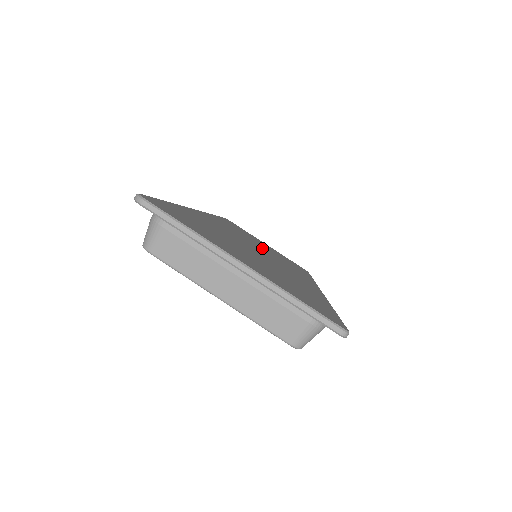
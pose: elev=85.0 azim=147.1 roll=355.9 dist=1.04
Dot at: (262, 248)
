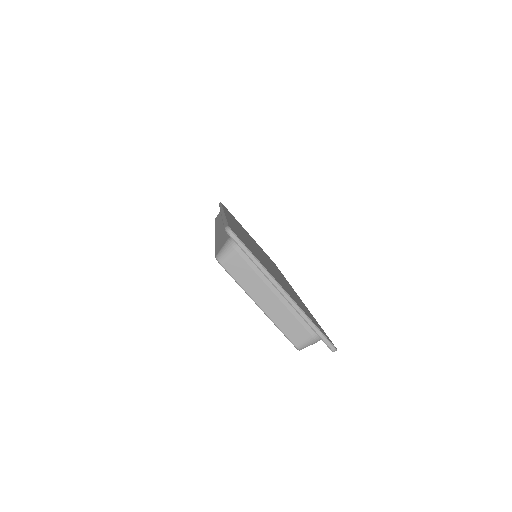
Dot at: (257, 247)
